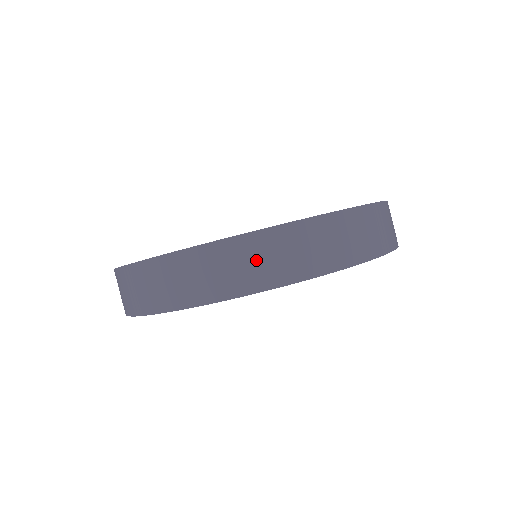
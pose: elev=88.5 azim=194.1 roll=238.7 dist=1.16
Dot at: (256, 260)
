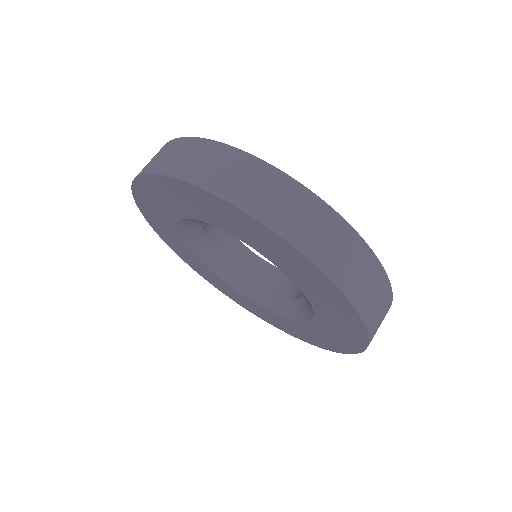
Dot at: occluded
